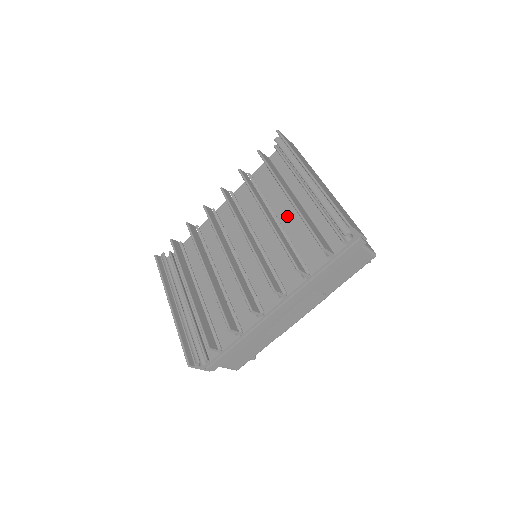
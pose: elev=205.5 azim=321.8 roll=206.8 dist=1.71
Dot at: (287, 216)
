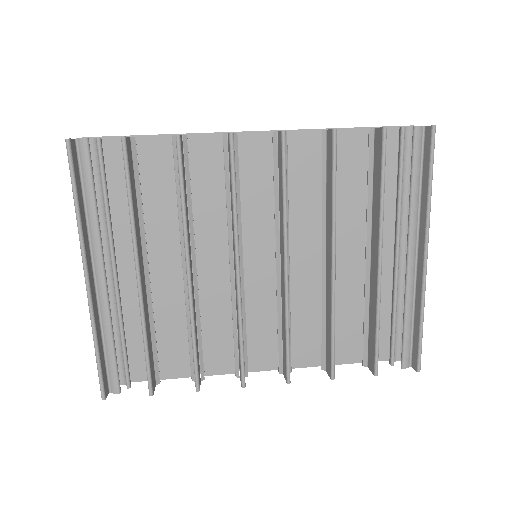
Dot at: (346, 262)
